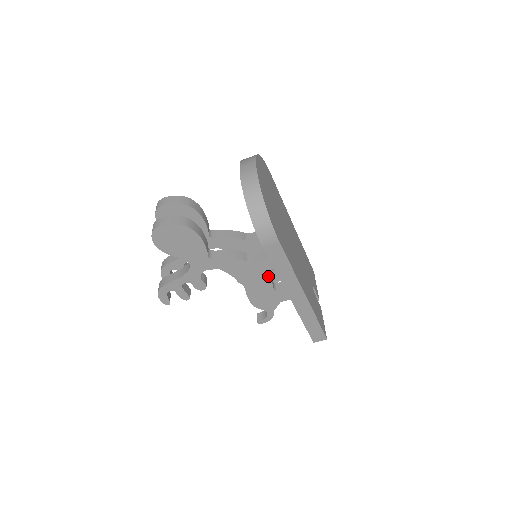
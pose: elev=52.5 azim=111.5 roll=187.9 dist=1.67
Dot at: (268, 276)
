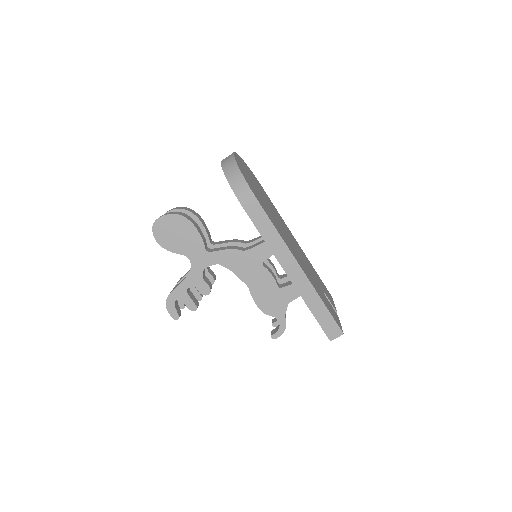
Dot at: (268, 269)
